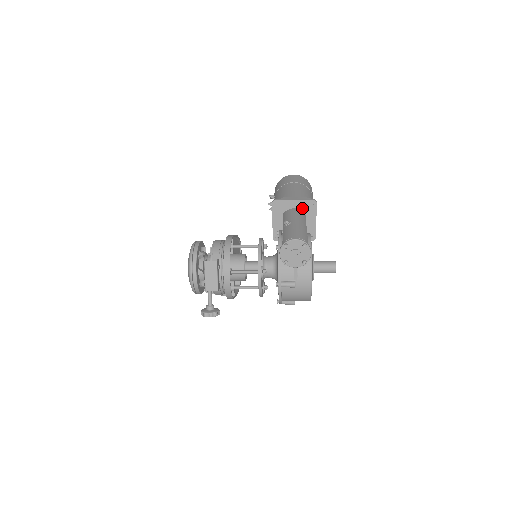
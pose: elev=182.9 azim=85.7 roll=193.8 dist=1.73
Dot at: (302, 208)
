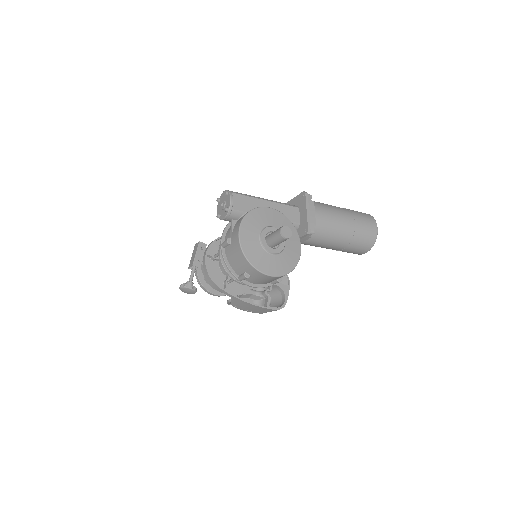
Dot at: (297, 204)
